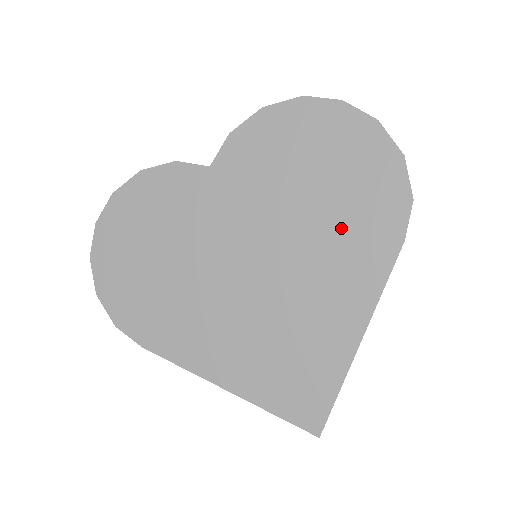
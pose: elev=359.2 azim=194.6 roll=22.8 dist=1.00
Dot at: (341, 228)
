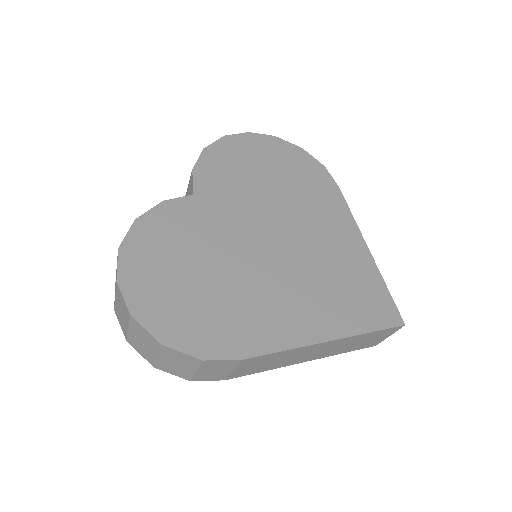
Dot at: (305, 195)
